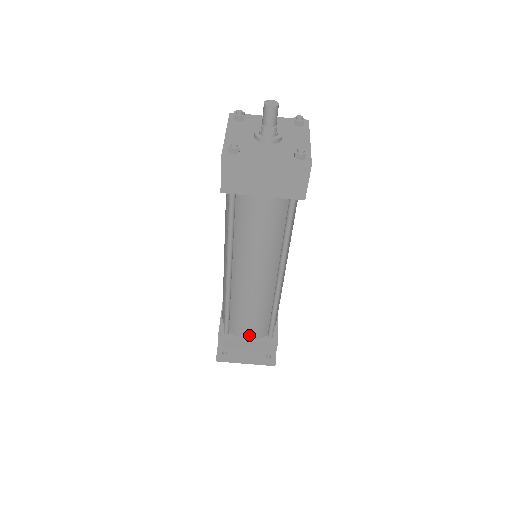
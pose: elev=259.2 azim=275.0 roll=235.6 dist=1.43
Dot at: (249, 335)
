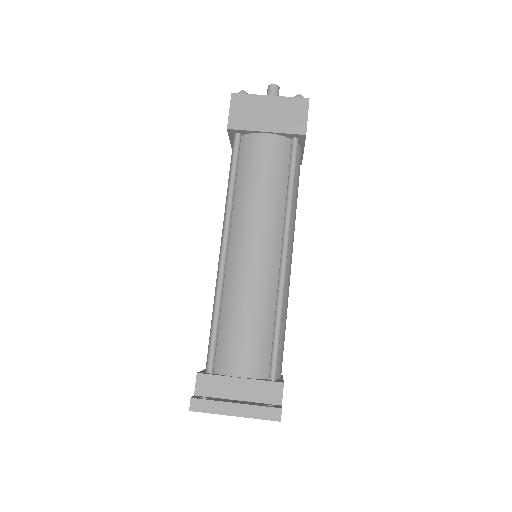
Dot at: (242, 366)
